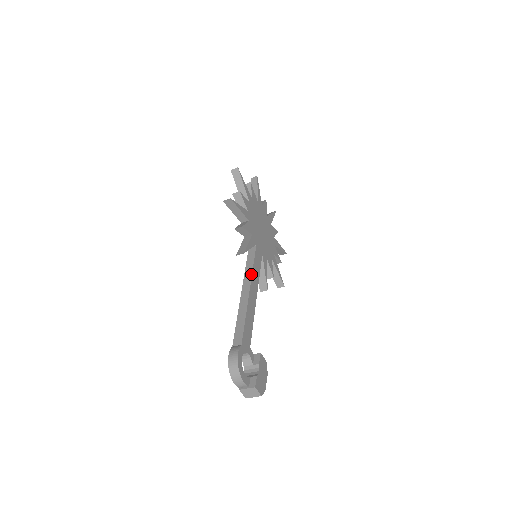
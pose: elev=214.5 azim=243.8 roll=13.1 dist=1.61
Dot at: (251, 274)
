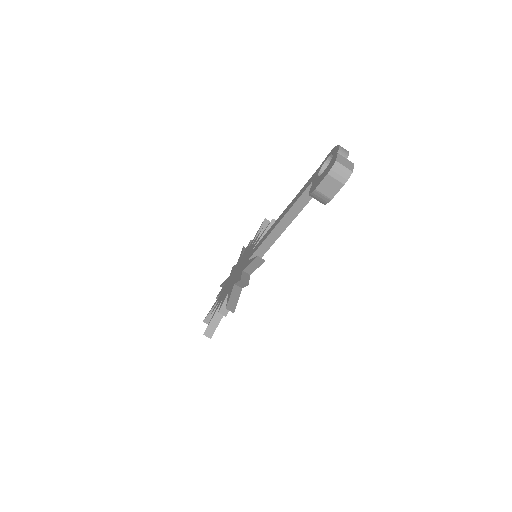
Dot at: occluded
